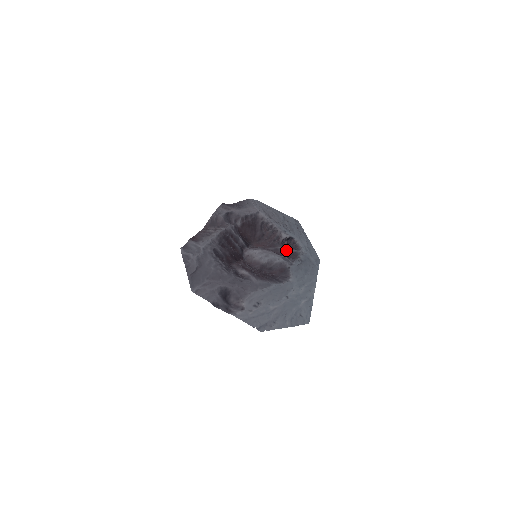
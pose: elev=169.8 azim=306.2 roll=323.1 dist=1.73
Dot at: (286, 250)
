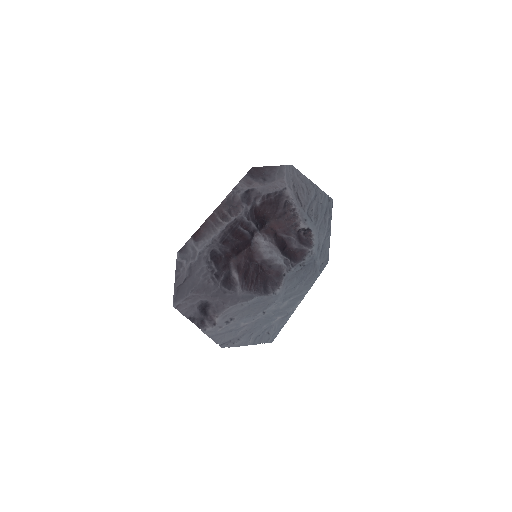
Dot at: (297, 244)
